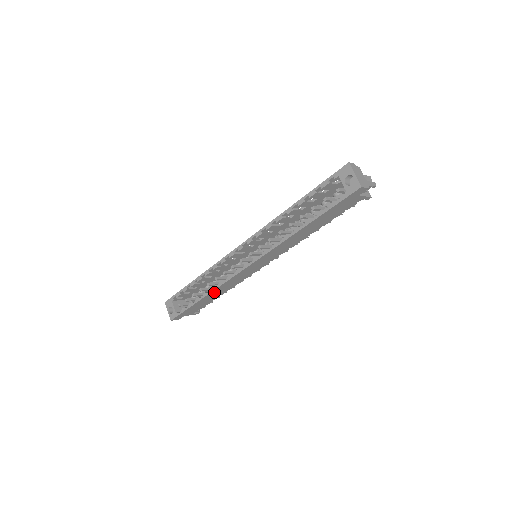
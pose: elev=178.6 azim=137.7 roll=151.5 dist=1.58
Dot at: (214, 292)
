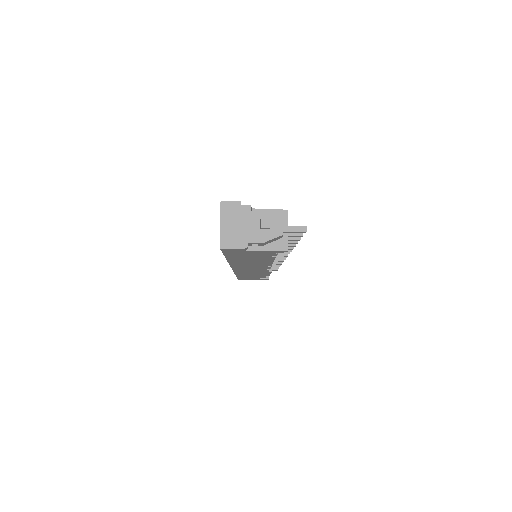
Dot at: (241, 275)
